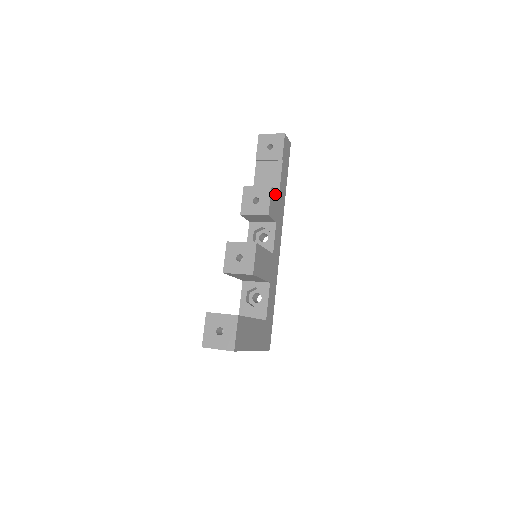
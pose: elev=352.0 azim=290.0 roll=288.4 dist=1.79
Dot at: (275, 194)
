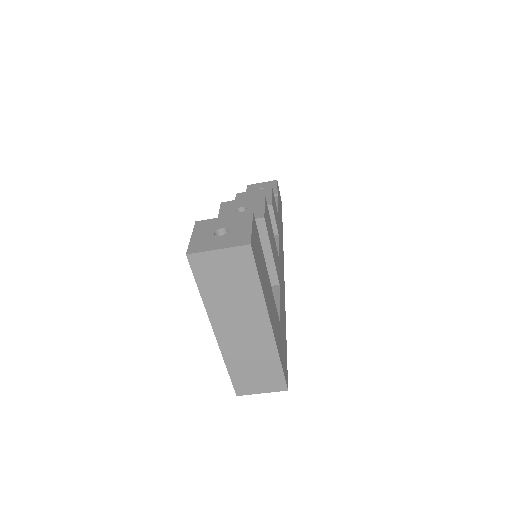
Dot at: (275, 205)
